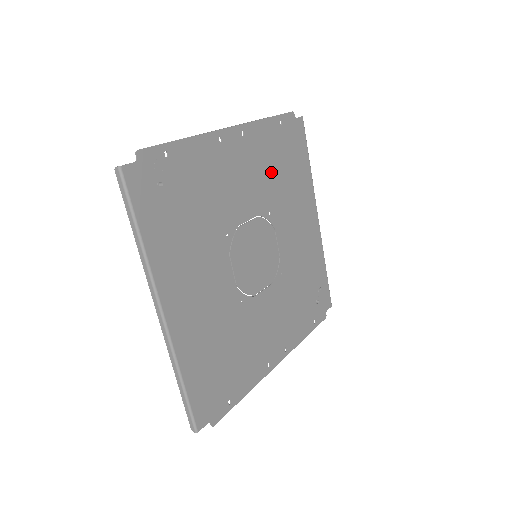
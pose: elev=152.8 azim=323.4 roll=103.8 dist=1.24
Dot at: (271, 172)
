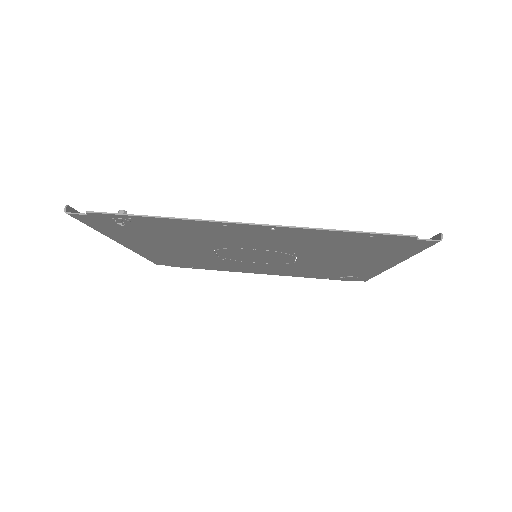
Dot at: (317, 245)
